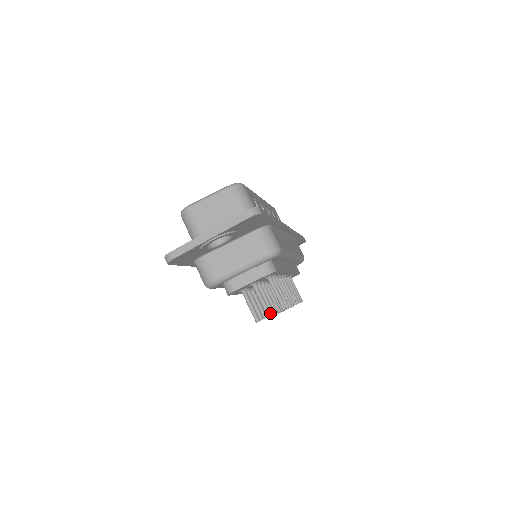
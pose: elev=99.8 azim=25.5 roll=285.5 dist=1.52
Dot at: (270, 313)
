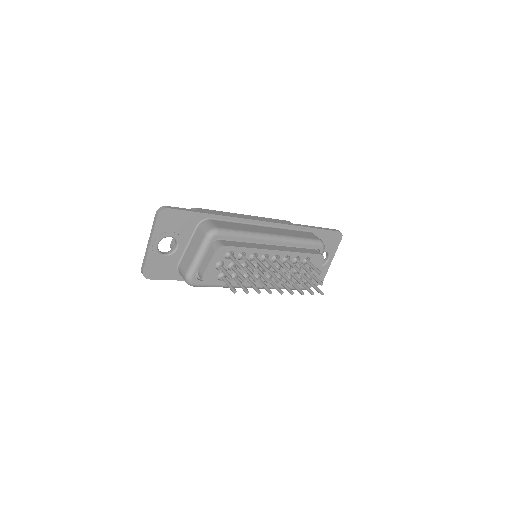
Dot at: (232, 278)
